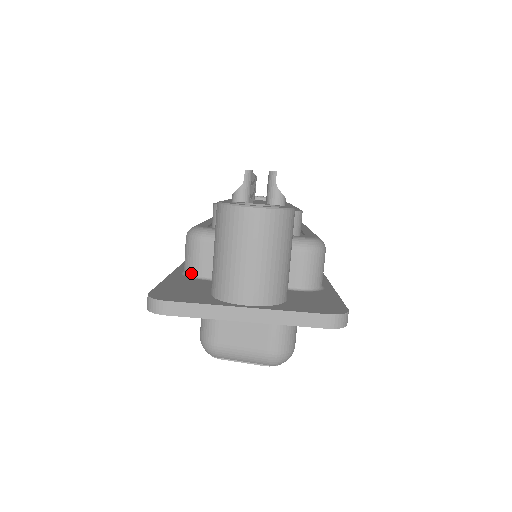
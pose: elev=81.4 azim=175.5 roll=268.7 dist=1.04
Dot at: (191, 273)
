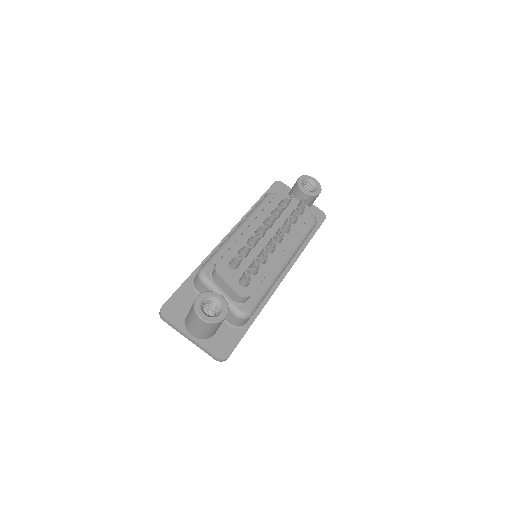
Dot at: (195, 285)
